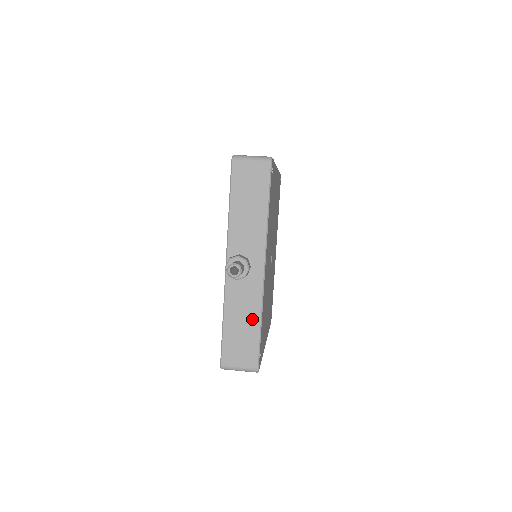
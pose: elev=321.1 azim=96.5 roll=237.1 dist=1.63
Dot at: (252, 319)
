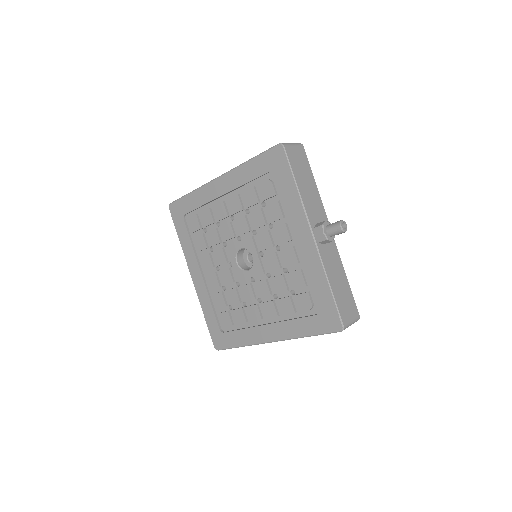
Dot at: (342, 275)
